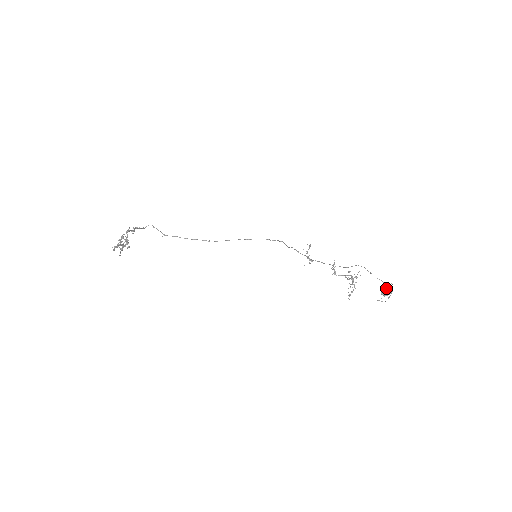
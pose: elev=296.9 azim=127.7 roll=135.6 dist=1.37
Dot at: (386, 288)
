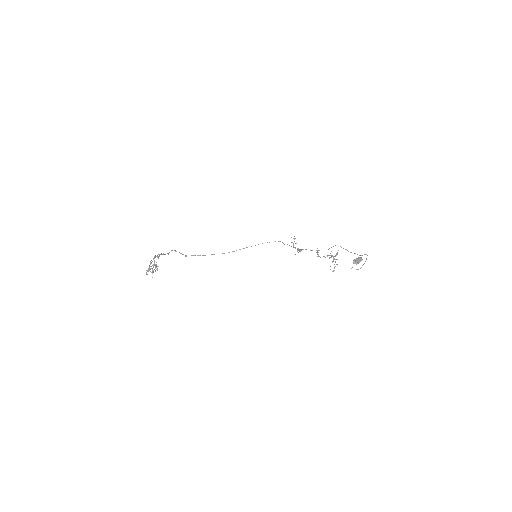
Dot at: (356, 258)
